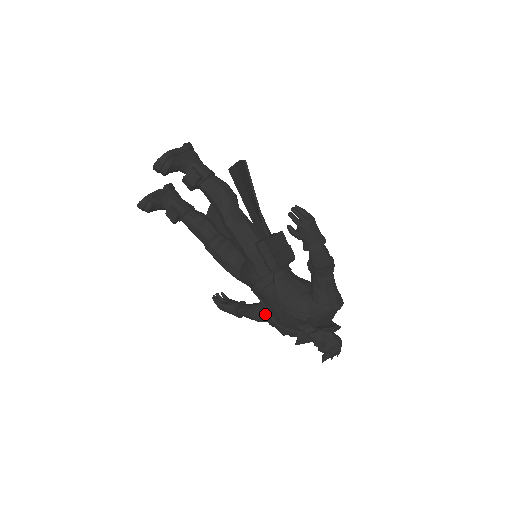
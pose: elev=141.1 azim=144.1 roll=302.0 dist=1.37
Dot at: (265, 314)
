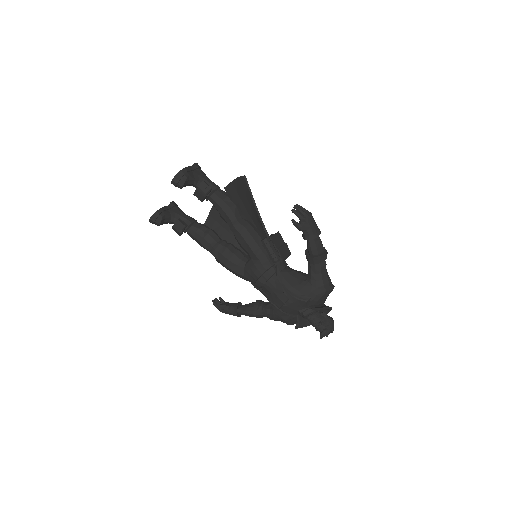
Dot at: (263, 309)
